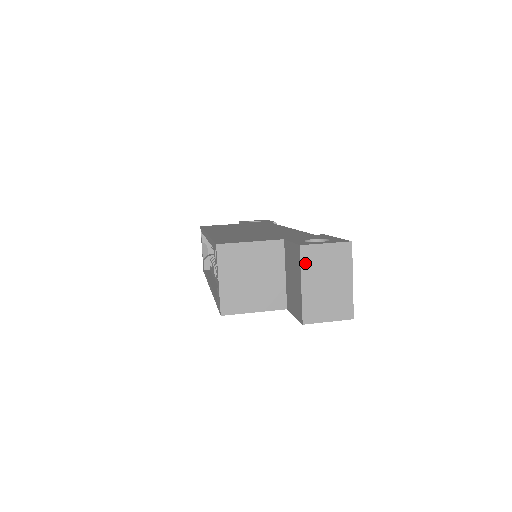
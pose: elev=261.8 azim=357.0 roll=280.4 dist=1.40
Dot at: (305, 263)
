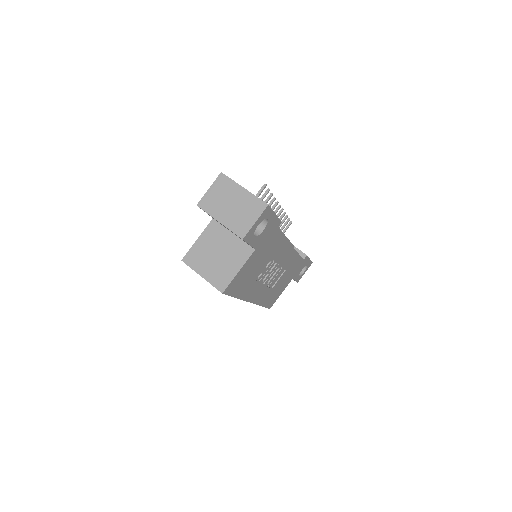
Dot at: (209, 210)
